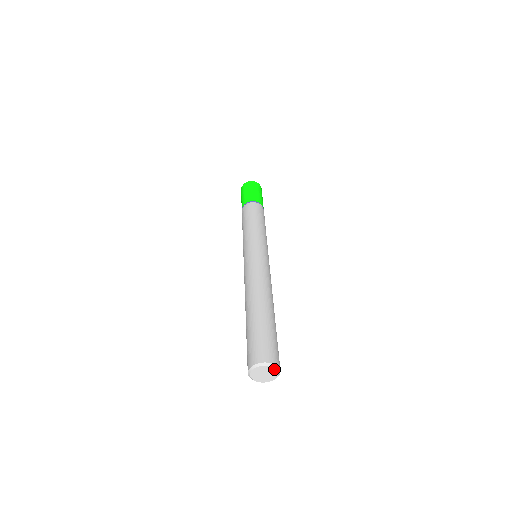
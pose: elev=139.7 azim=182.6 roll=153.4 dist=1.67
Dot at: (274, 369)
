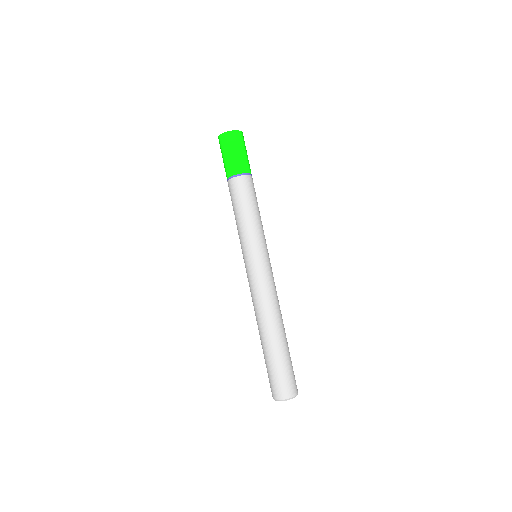
Dot at: (294, 397)
